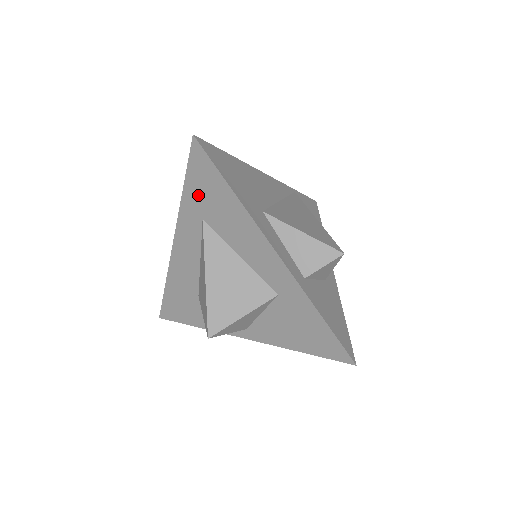
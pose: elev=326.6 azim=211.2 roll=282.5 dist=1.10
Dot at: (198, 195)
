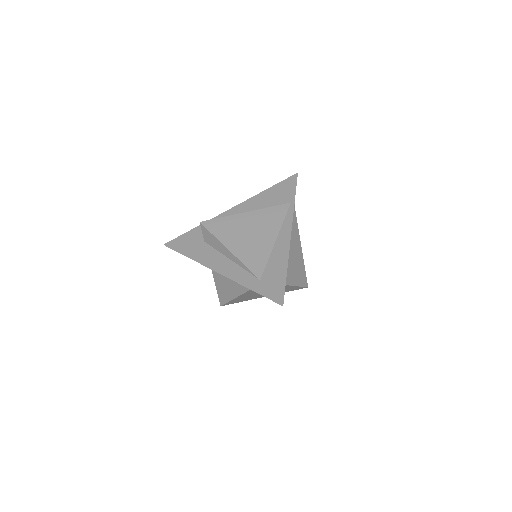
Dot at: occluded
